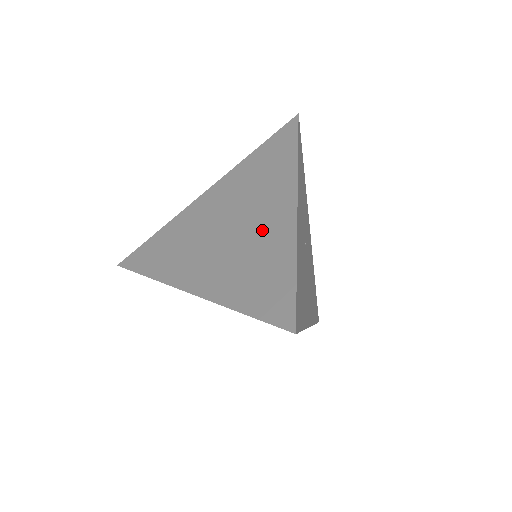
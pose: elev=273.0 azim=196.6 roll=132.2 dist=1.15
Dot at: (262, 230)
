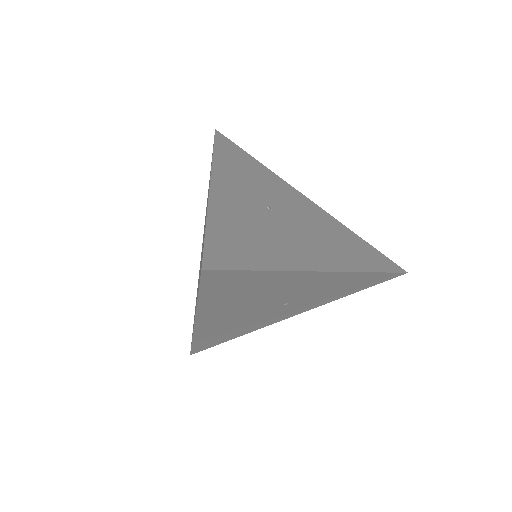
Dot at: occluded
